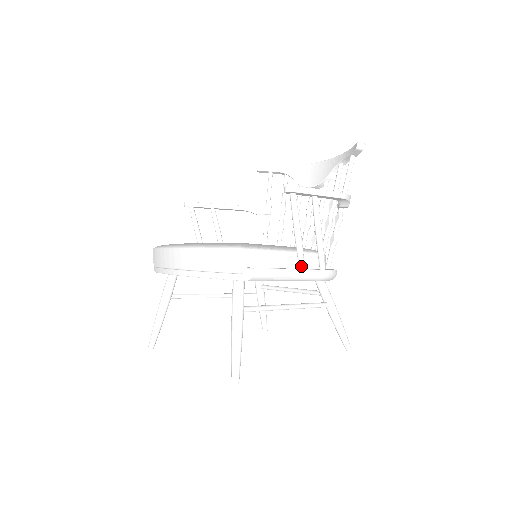
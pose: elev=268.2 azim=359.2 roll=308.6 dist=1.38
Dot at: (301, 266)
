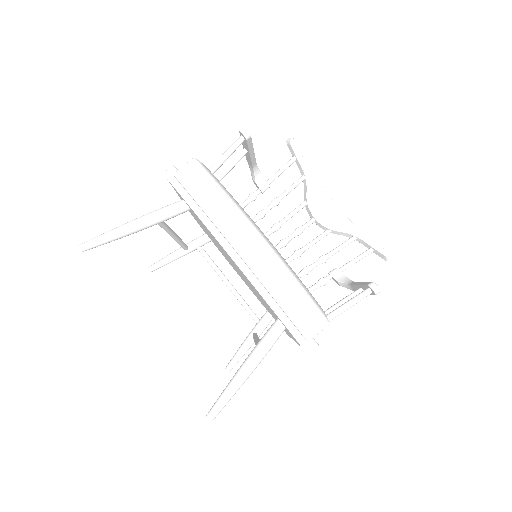
Dot at: occluded
